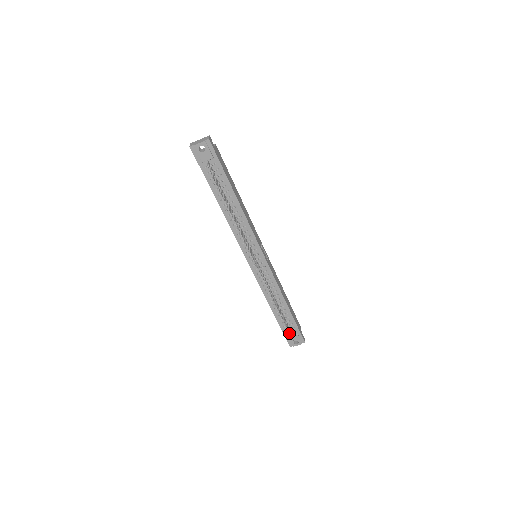
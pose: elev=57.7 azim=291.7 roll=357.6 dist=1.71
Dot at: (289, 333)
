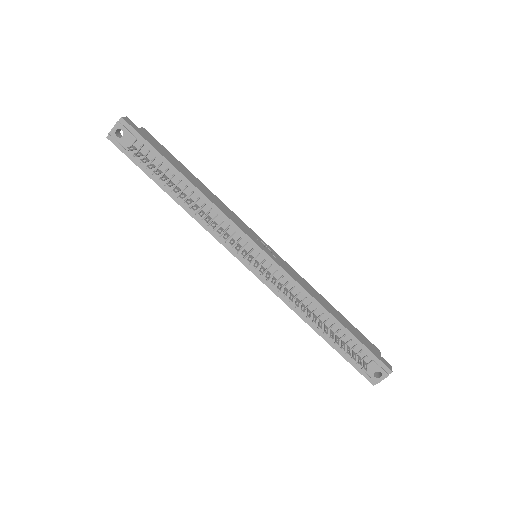
Dot at: (353, 359)
